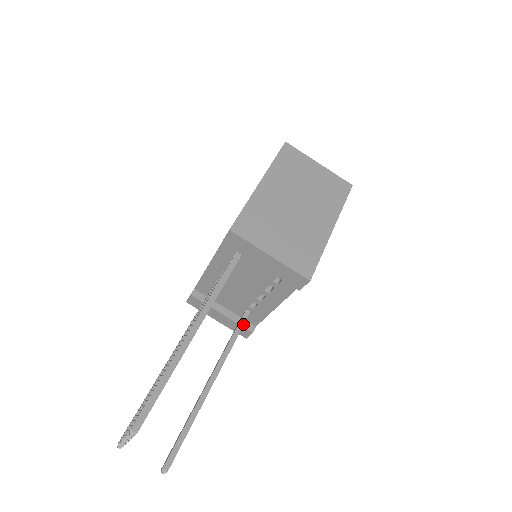
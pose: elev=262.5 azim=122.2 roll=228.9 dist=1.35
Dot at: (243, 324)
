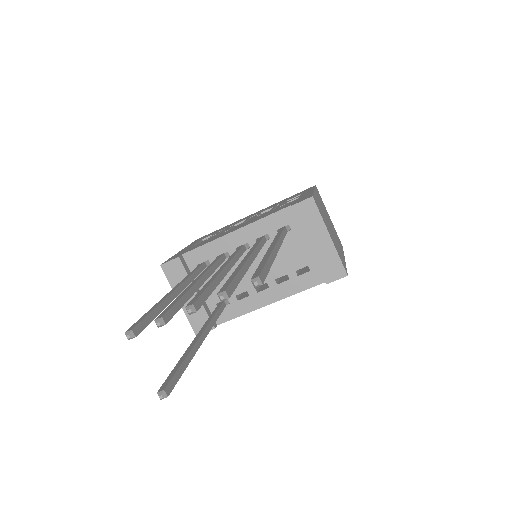
Dot at: (223, 309)
